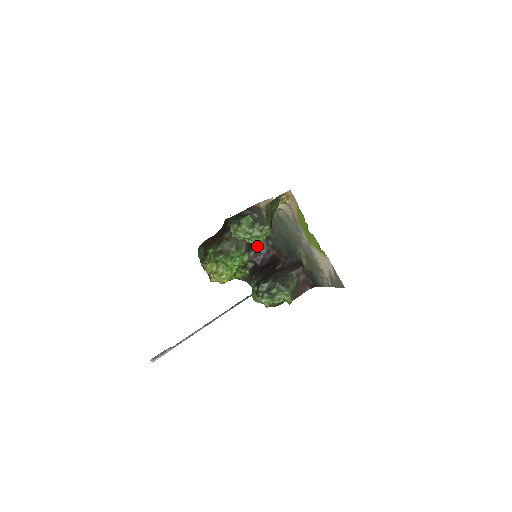
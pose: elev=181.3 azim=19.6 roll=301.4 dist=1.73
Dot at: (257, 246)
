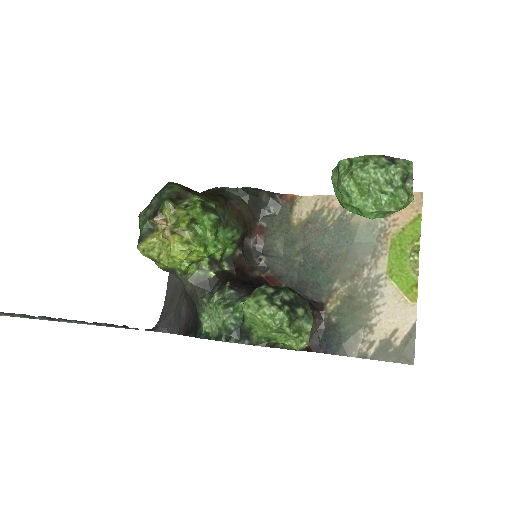
Dot at: (244, 250)
